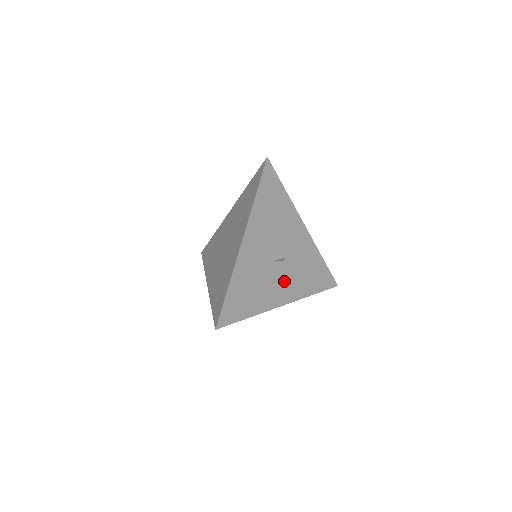
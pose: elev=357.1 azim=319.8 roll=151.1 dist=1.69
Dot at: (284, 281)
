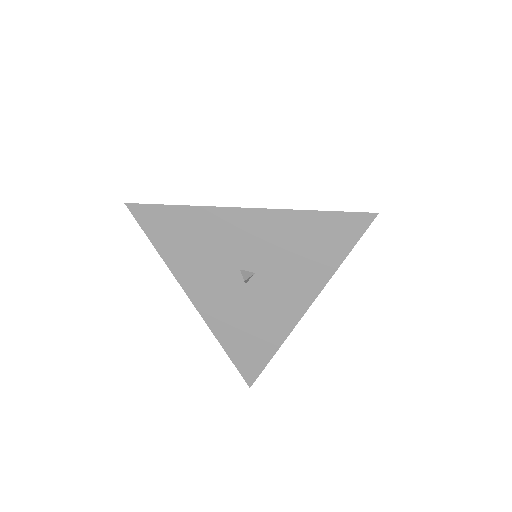
Dot at: (280, 289)
